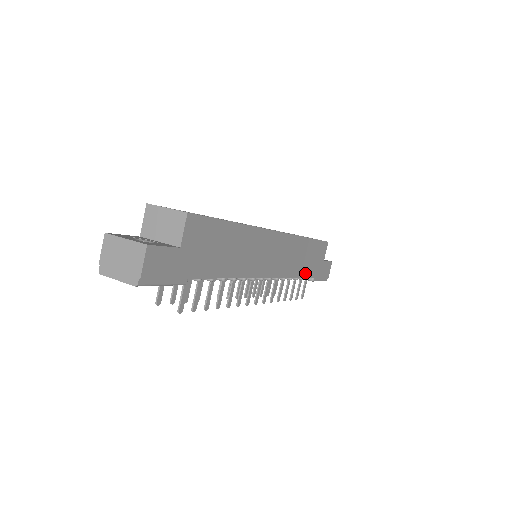
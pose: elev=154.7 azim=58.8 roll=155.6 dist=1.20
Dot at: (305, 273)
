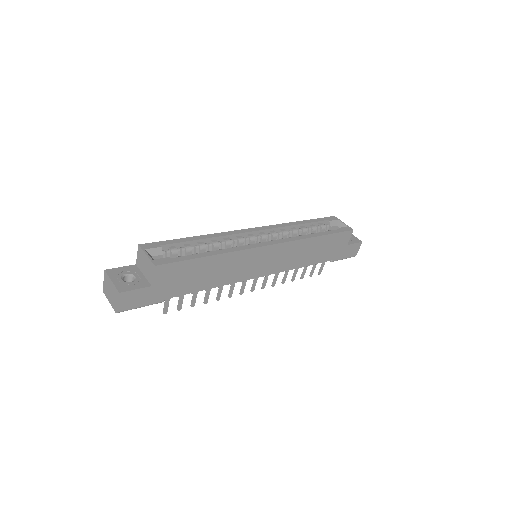
Dot at: (317, 260)
